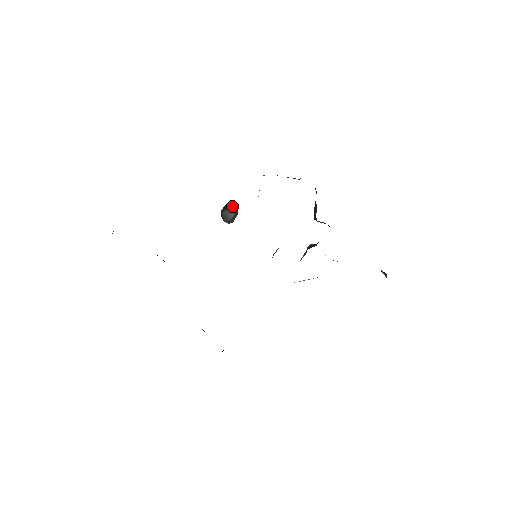
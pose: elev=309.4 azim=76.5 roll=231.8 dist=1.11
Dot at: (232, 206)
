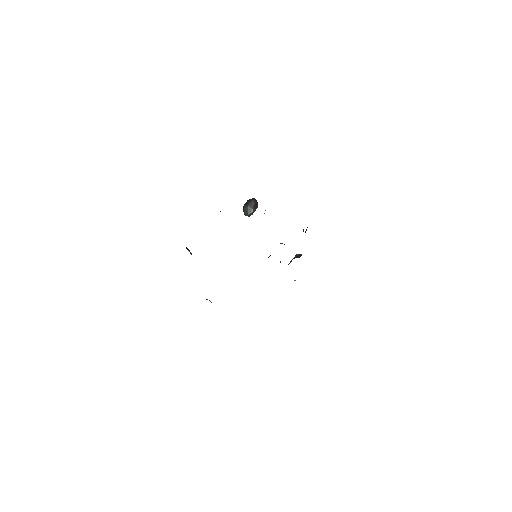
Dot at: (253, 203)
